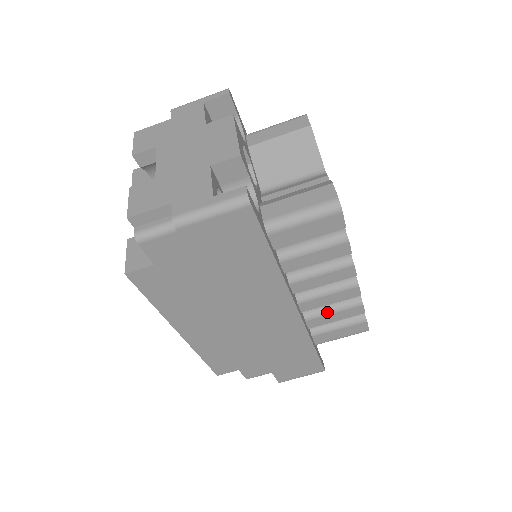
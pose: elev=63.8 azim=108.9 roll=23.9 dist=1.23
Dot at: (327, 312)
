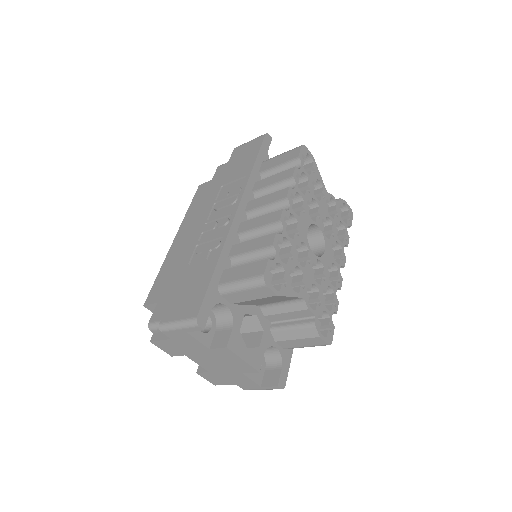
Dot at: occluded
